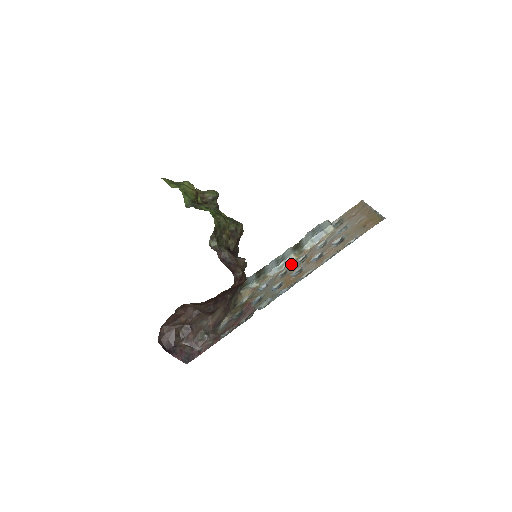
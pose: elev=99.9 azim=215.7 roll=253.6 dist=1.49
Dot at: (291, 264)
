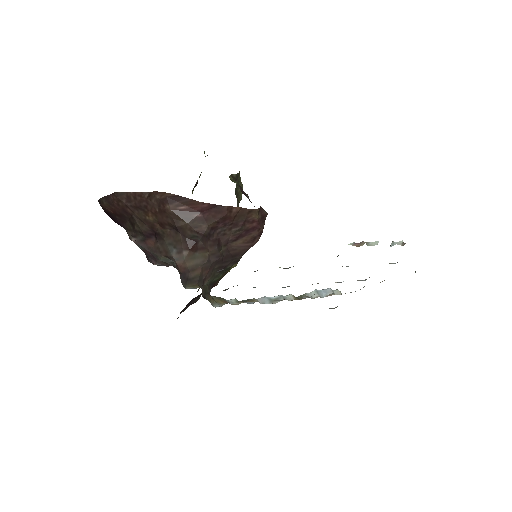
Dot at: (291, 299)
